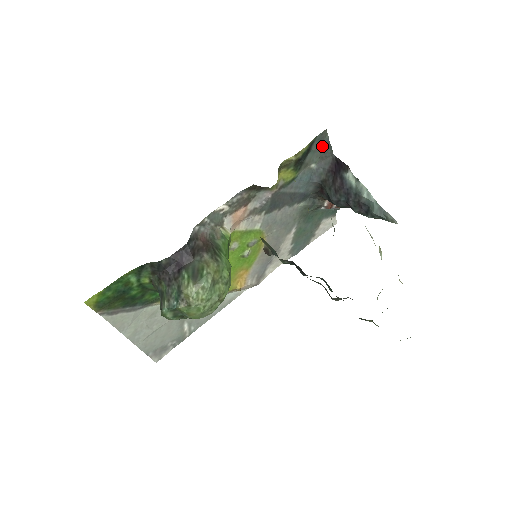
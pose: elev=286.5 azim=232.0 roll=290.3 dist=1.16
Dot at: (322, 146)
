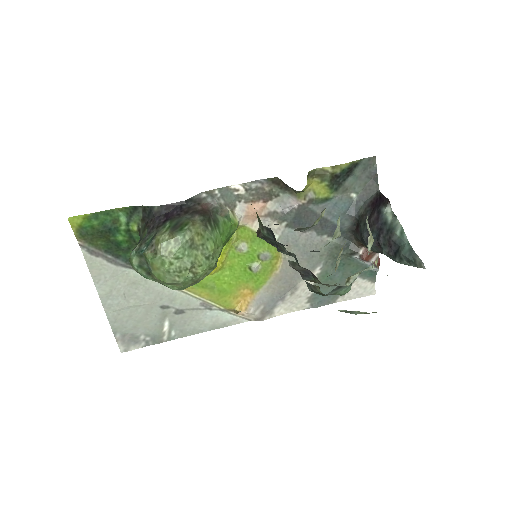
Dot at: (368, 175)
